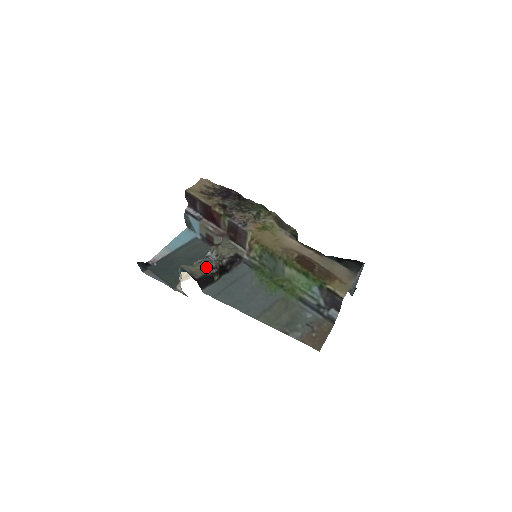
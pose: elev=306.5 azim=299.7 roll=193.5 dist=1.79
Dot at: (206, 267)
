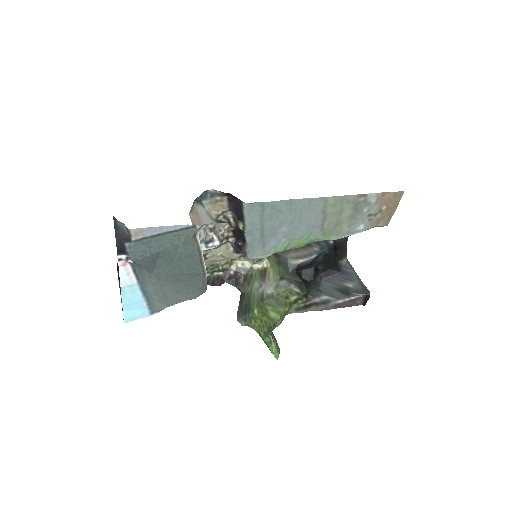
Dot at: (221, 218)
